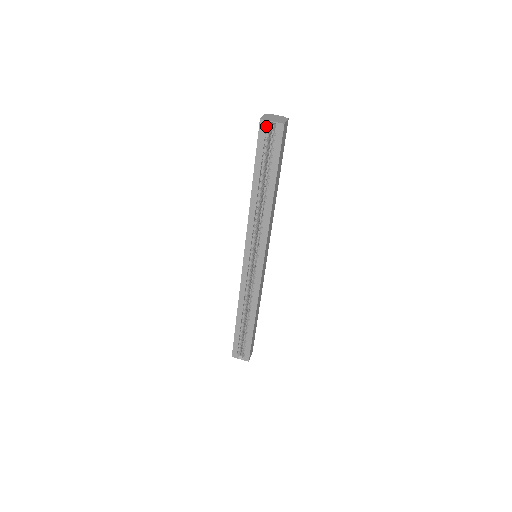
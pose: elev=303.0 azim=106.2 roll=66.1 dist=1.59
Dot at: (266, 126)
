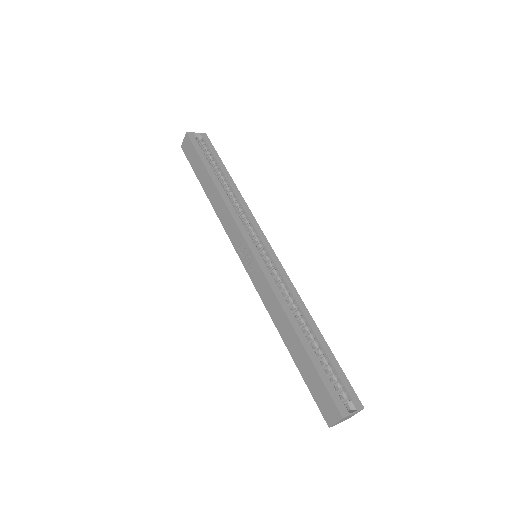
Dot at: (194, 136)
